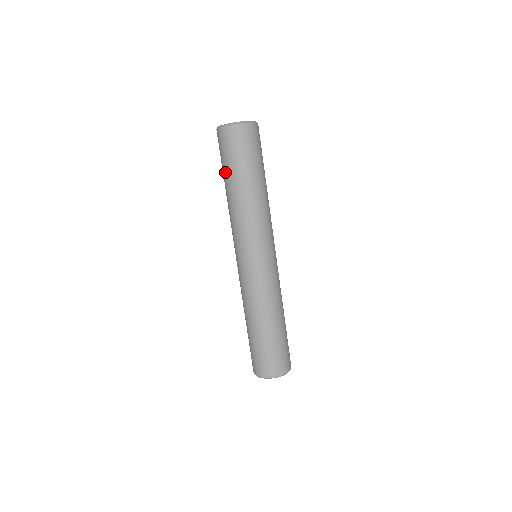
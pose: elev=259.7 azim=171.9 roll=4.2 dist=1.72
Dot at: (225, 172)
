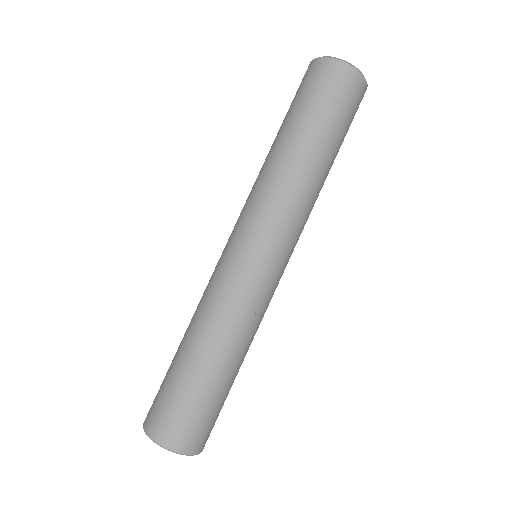
Dot at: occluded
